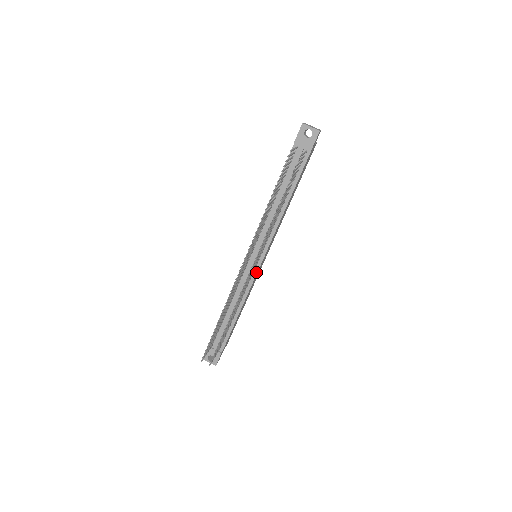
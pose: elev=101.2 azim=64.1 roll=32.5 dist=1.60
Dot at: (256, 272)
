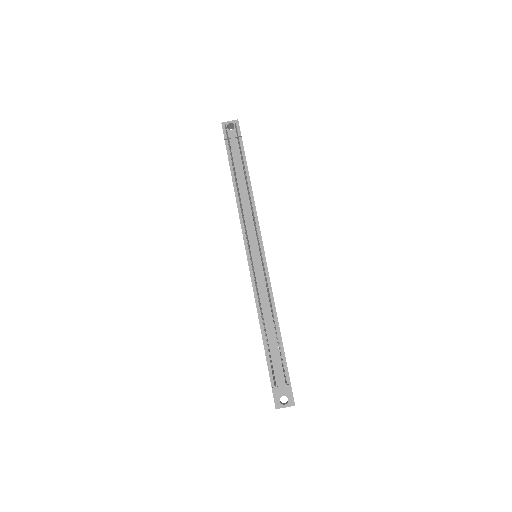
Dot at: (266, 267)
